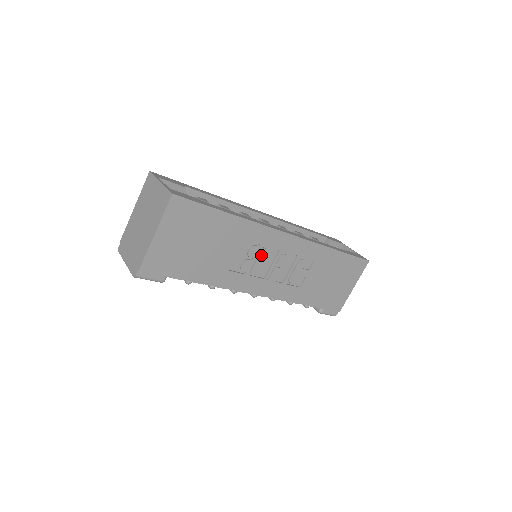
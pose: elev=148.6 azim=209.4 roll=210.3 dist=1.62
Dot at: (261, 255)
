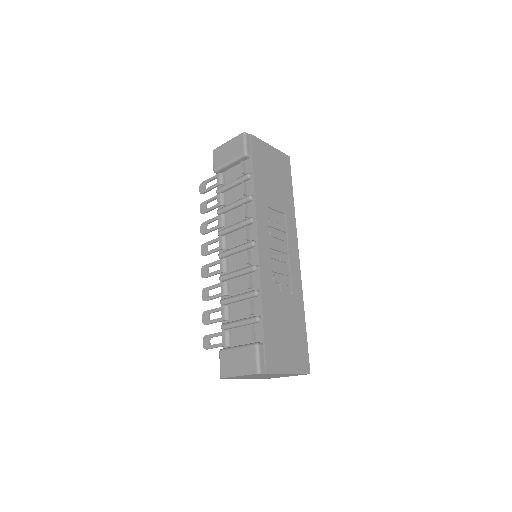
Dot at: (282, 234)
